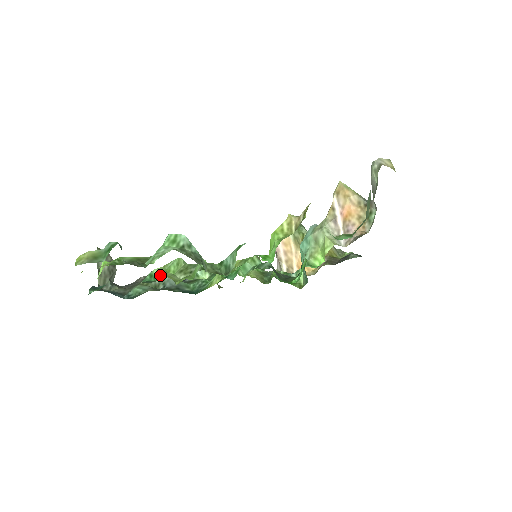
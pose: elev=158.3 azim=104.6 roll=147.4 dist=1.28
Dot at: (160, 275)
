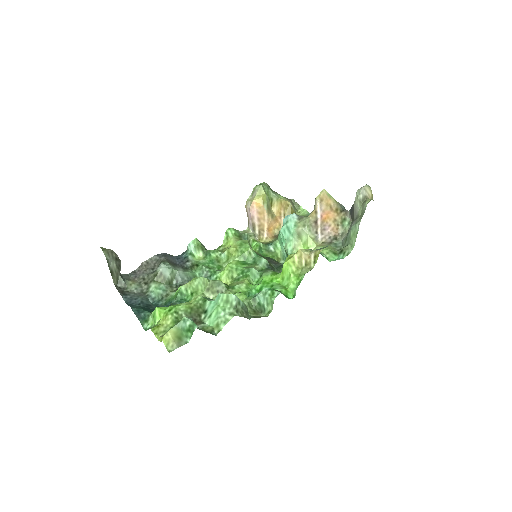
Dot at: (190, 294)
